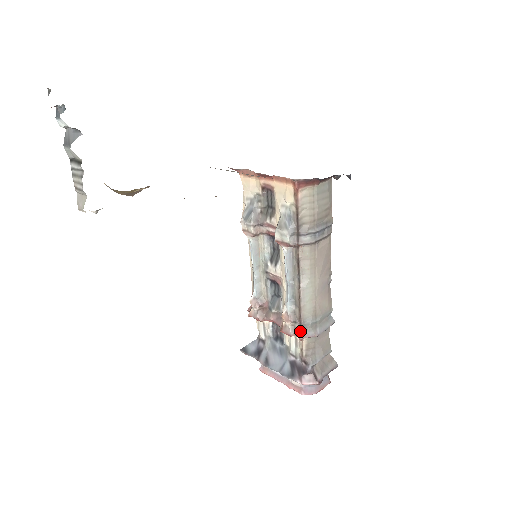
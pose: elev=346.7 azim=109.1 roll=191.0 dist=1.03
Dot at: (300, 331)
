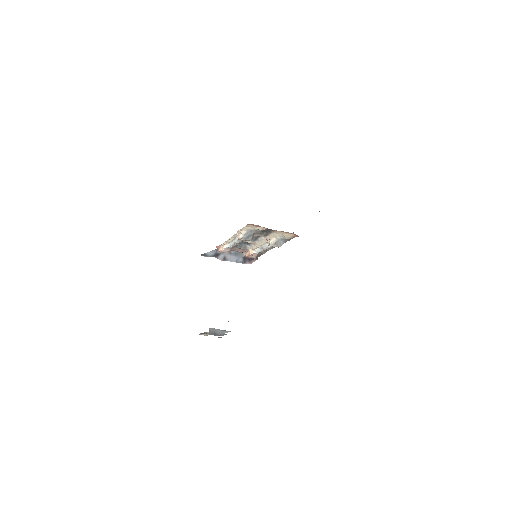
Dot at: (260, 255)
